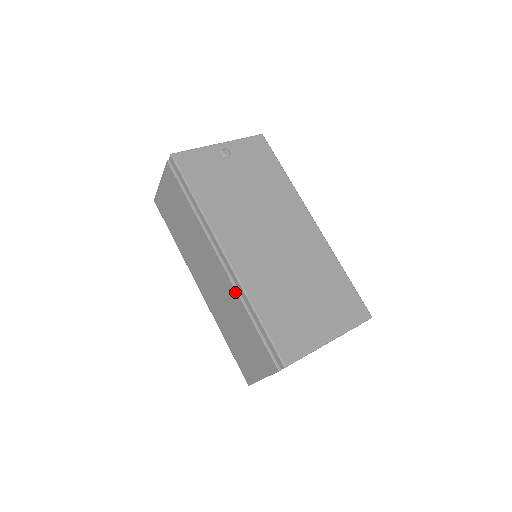
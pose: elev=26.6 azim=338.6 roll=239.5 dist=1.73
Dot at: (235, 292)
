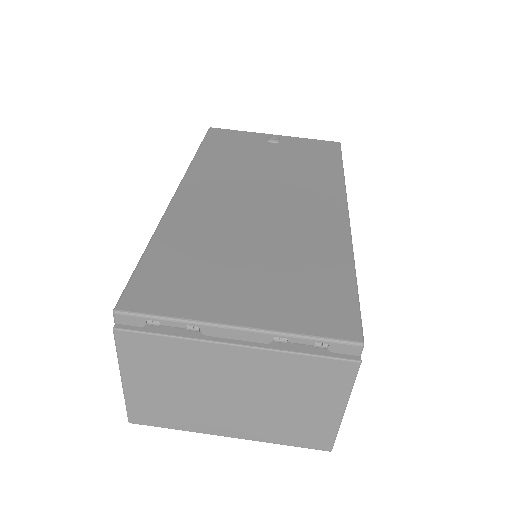
Dot at: occluded
